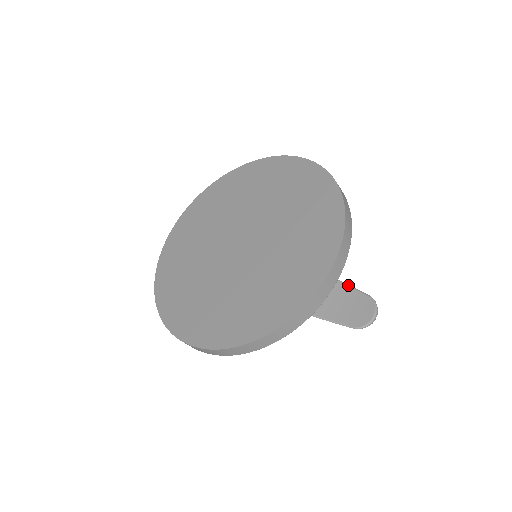
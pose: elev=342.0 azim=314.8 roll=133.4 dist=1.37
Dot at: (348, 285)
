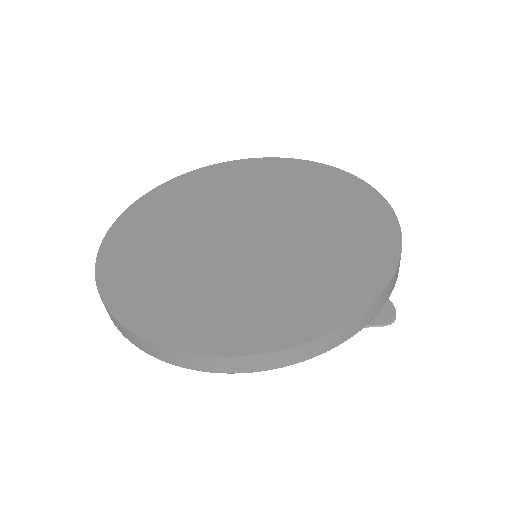
Dot at: occluded
